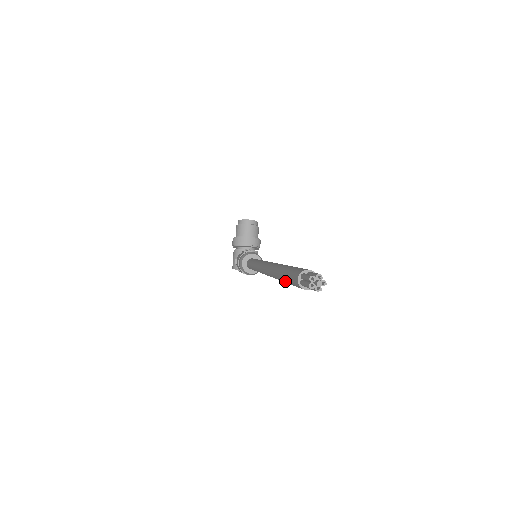
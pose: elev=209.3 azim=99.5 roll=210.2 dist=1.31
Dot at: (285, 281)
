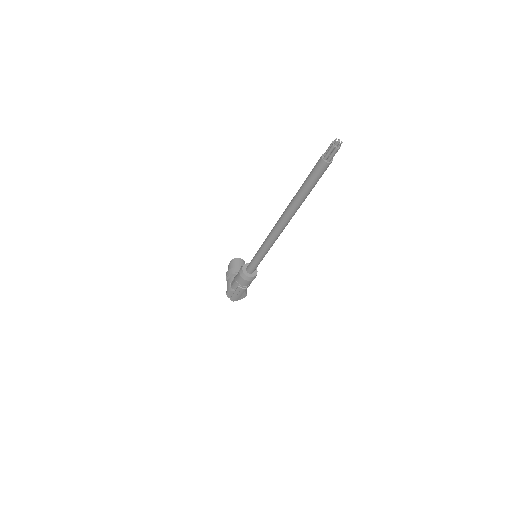
Dot at: (306, 186)
